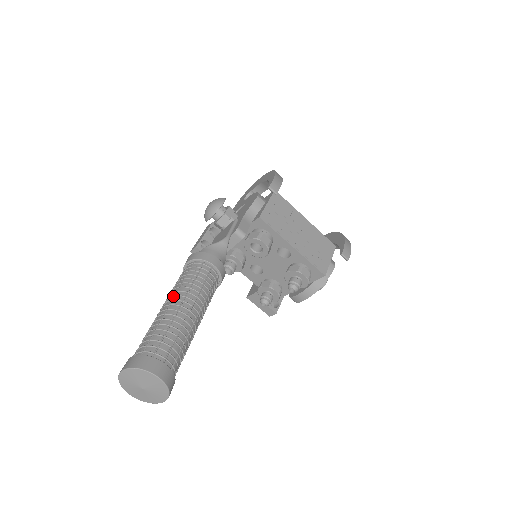
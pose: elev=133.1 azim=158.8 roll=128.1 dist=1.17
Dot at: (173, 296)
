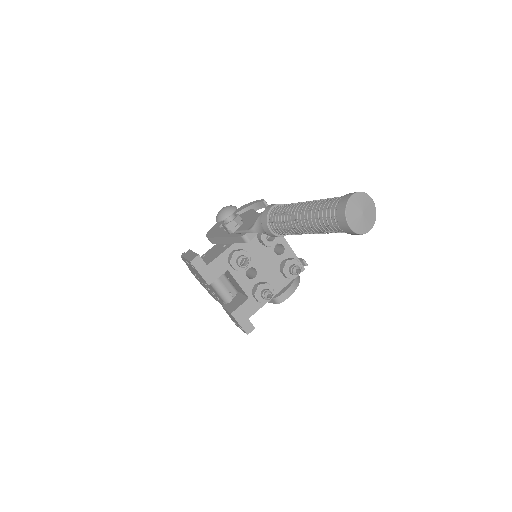
Dot at: (303, 202)
